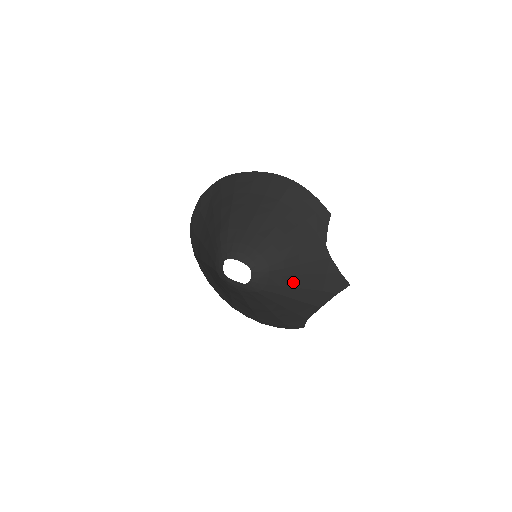
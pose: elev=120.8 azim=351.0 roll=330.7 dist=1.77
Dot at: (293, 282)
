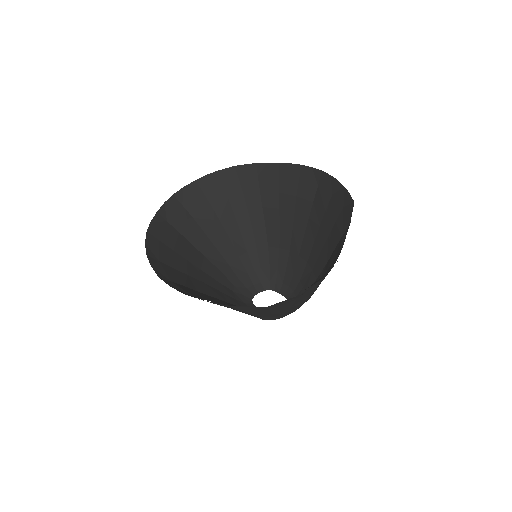
Dot at: occluded
